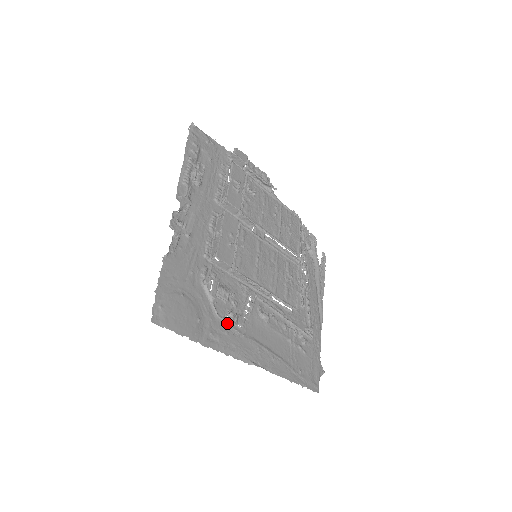
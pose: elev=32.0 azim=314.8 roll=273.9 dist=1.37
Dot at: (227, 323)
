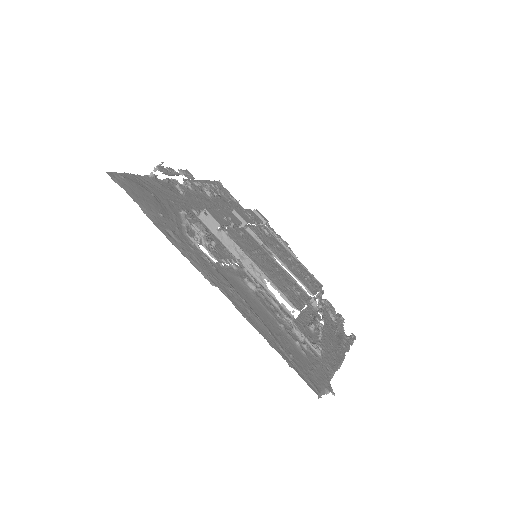
Dot at: (196, 245)
